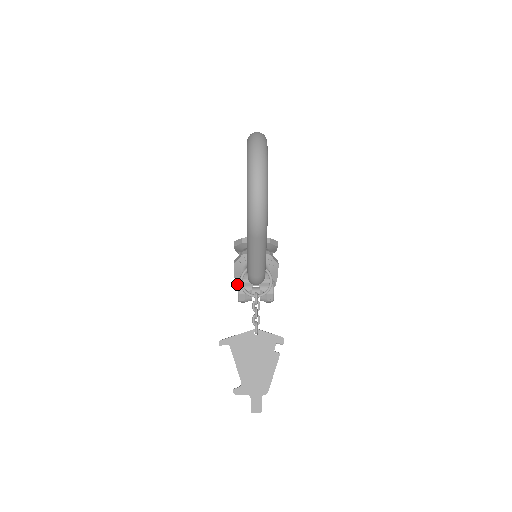
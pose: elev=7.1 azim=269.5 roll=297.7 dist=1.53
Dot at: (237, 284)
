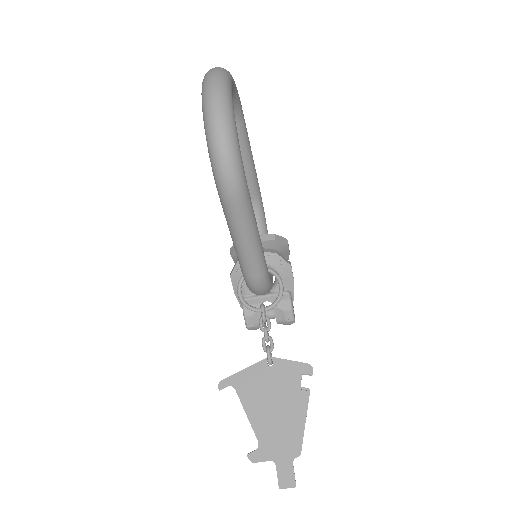
Dot at: (241, 304)
